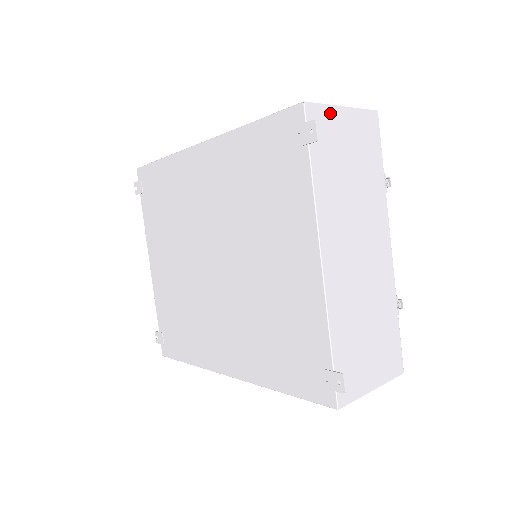
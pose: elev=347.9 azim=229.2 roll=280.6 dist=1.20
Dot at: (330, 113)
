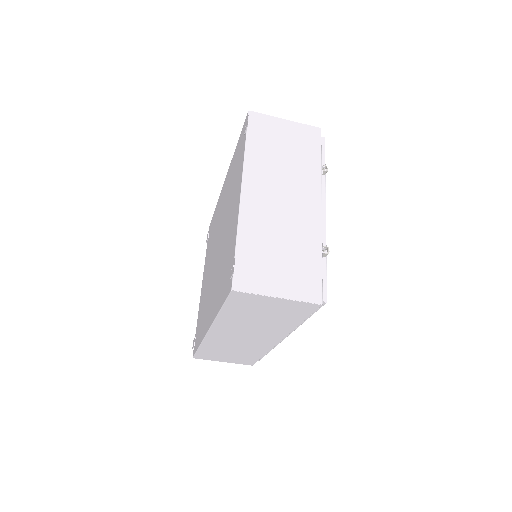
Dot at: (271, 120)
